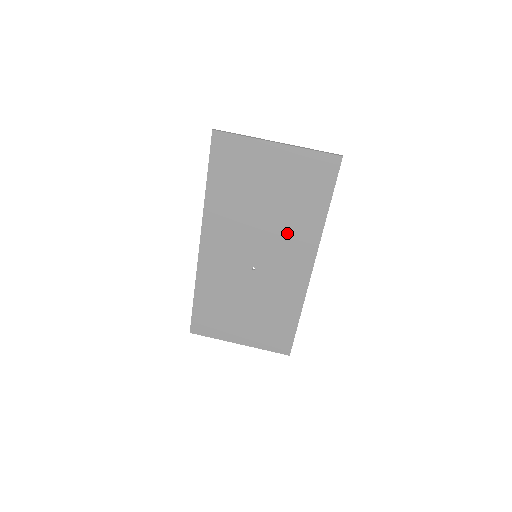
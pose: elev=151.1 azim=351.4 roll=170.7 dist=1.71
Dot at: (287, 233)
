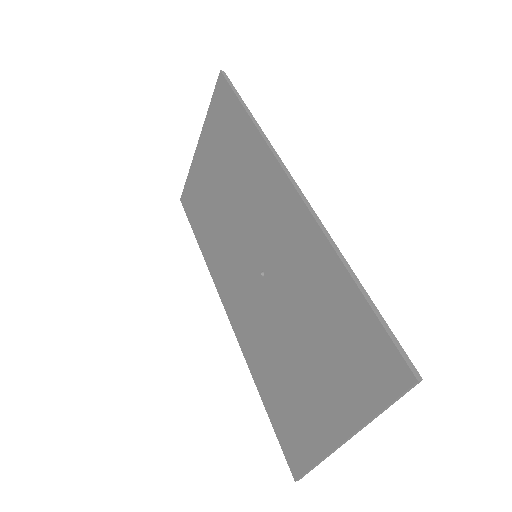
Dot at: (249, 189)
